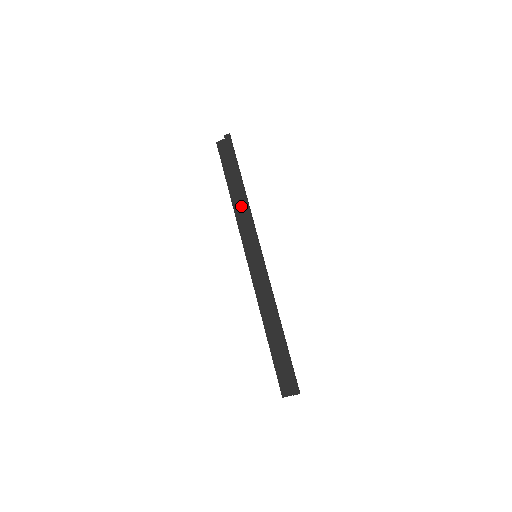
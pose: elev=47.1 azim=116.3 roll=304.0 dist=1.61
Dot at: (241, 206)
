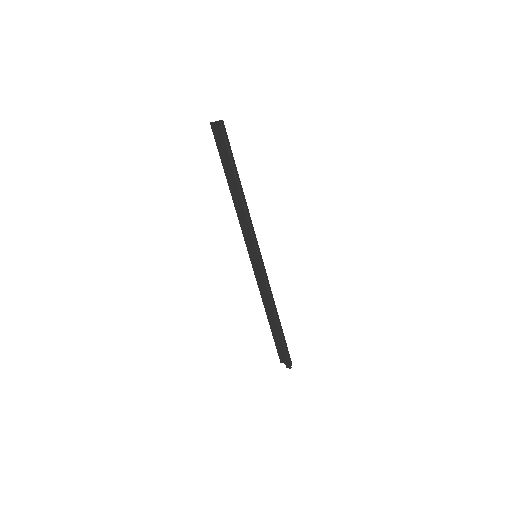
Dot at: occluded
